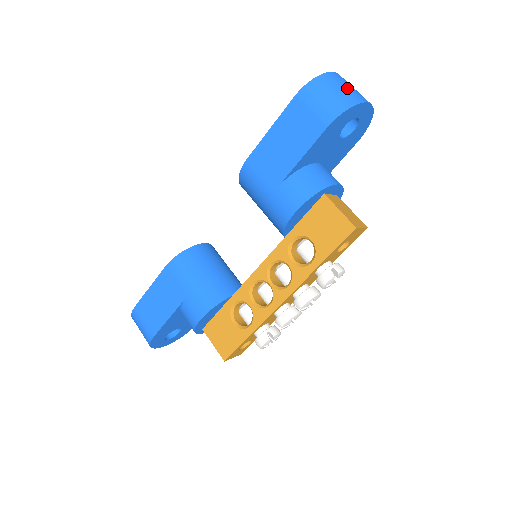
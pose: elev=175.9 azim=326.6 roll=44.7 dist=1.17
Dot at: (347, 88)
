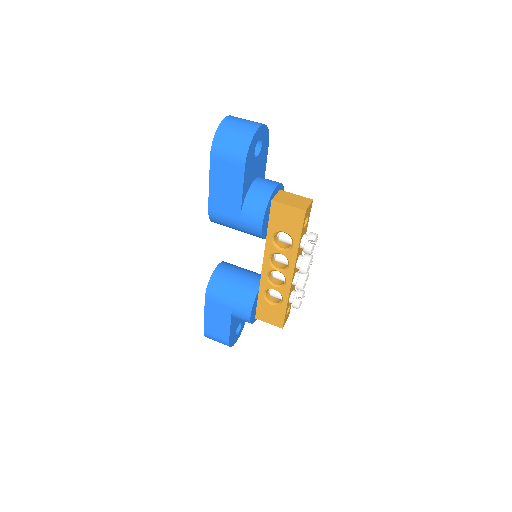
Dot at: (239, 128)
